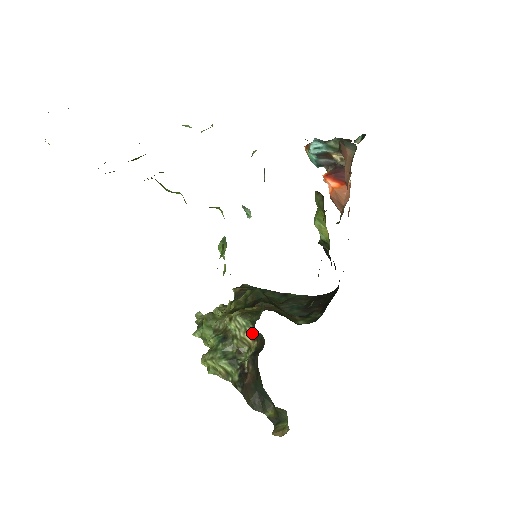
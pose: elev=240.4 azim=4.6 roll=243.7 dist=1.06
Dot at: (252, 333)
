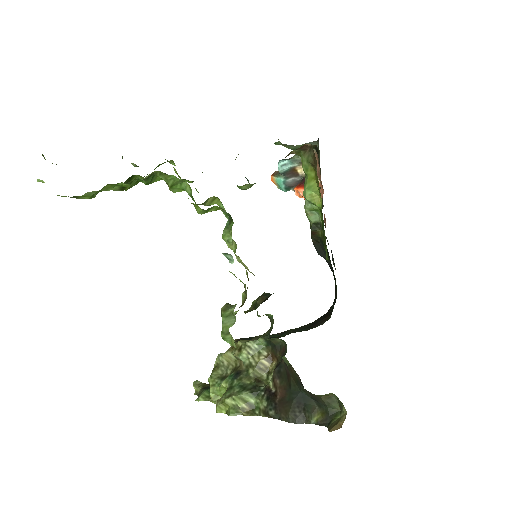
Dot at: (267, 353)
